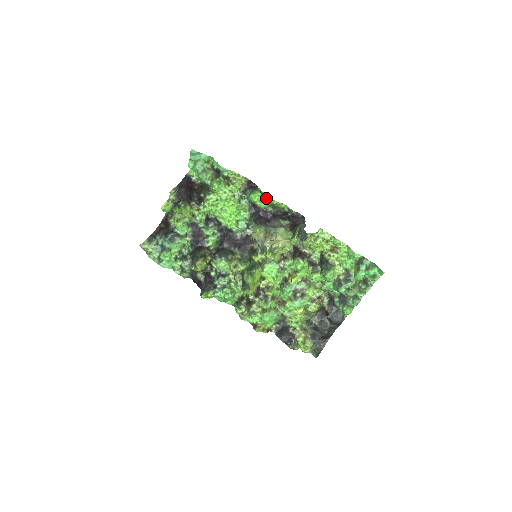
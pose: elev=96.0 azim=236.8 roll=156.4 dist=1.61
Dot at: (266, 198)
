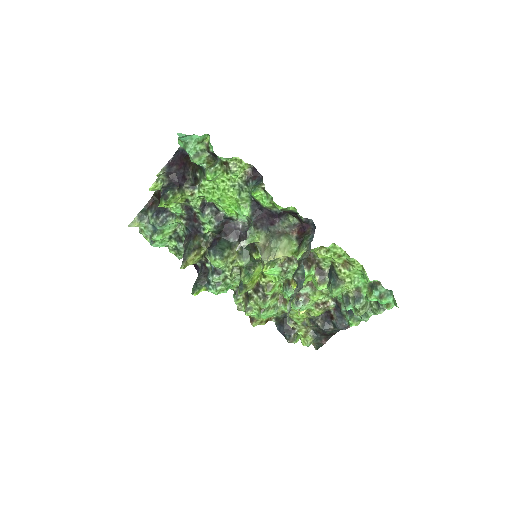
Dot at: (270, 200)
